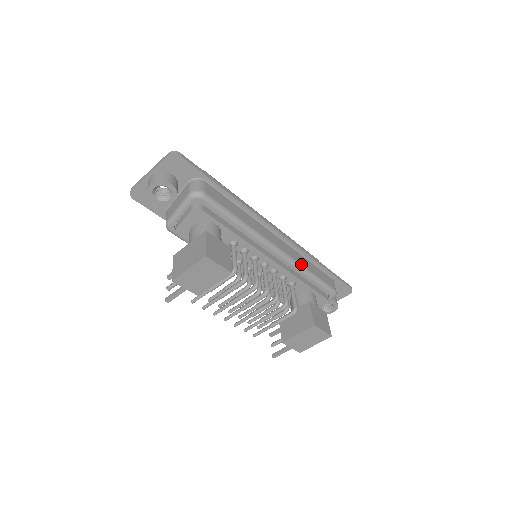
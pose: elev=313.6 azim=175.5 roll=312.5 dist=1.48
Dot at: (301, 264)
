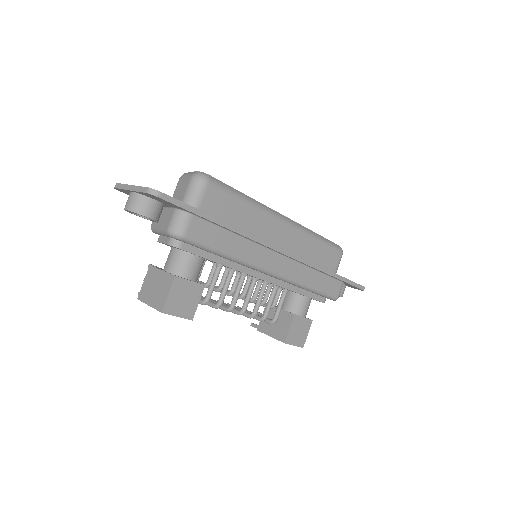
Dot at: (300, 281)
